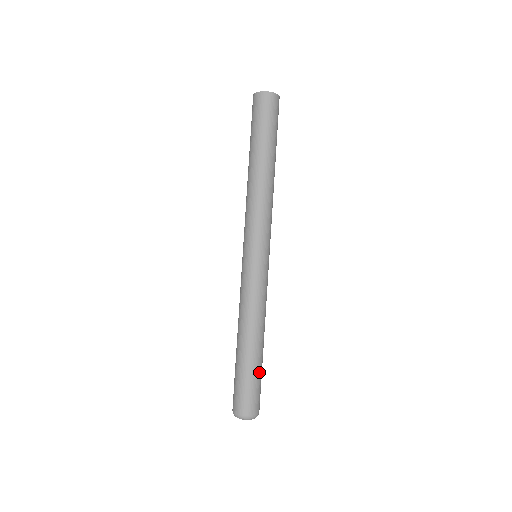
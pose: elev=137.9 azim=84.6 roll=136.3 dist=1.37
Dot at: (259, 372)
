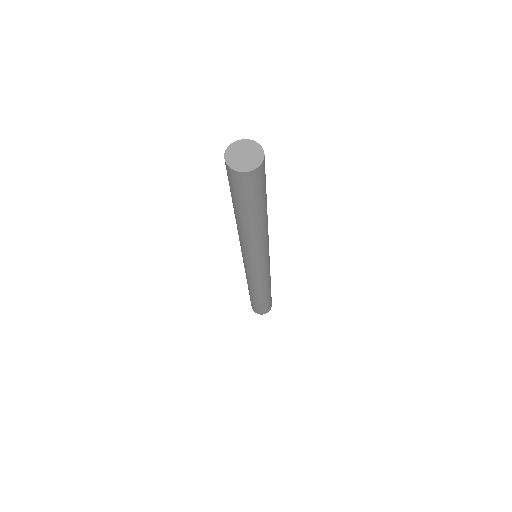
Dot at: (263, 304)
